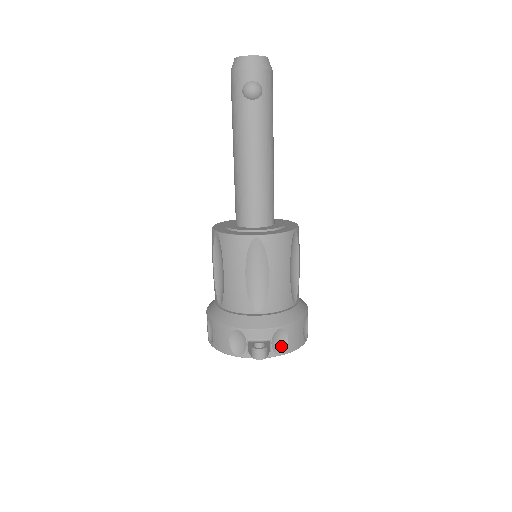
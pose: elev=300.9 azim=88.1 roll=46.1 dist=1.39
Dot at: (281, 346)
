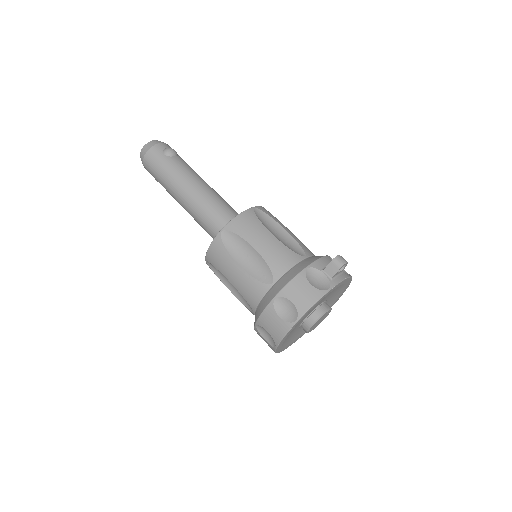
Dot at: occluded
